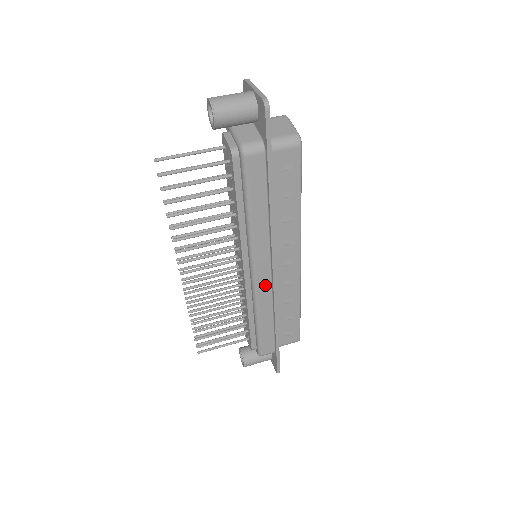
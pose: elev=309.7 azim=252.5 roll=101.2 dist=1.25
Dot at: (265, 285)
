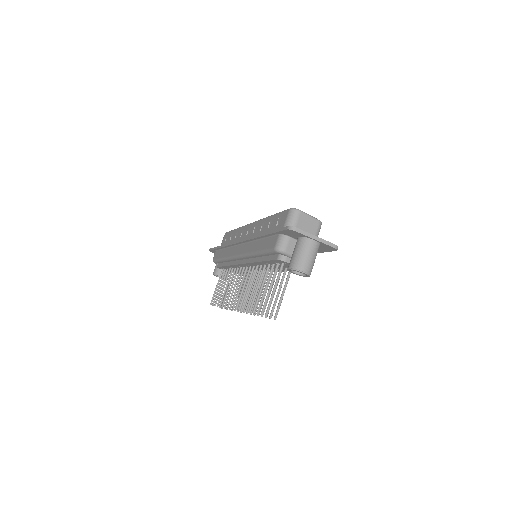
Dot at: occluded
